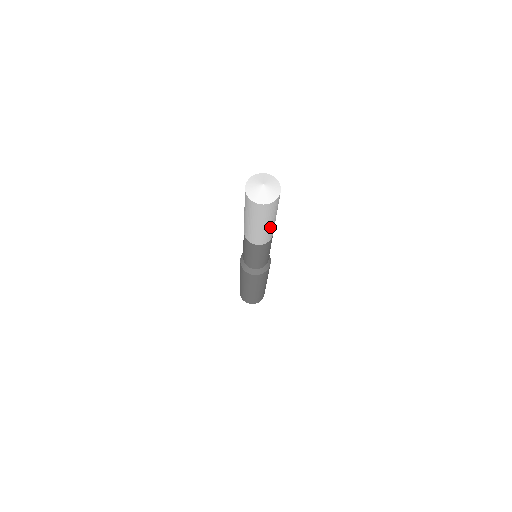
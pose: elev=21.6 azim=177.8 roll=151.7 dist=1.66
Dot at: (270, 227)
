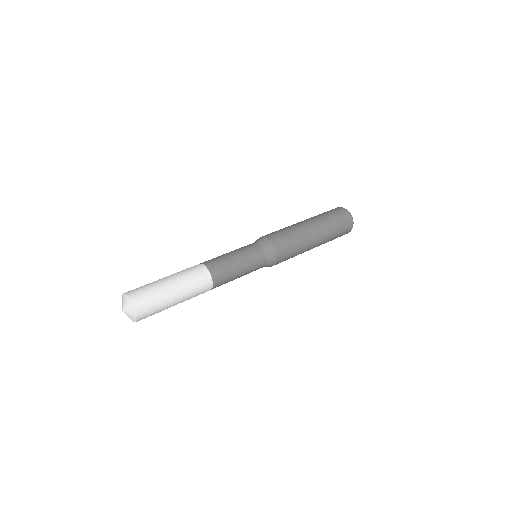
Dot at: (183, 301)
